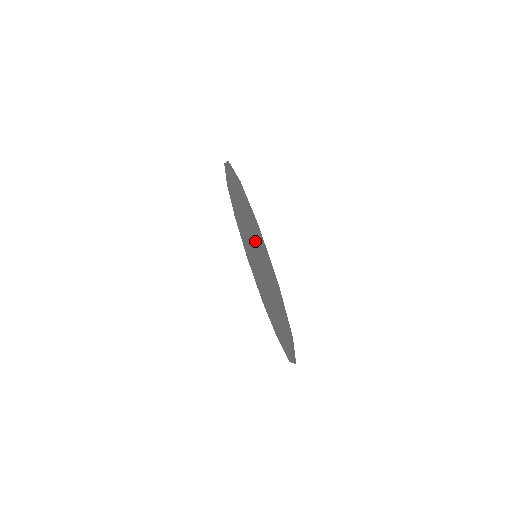
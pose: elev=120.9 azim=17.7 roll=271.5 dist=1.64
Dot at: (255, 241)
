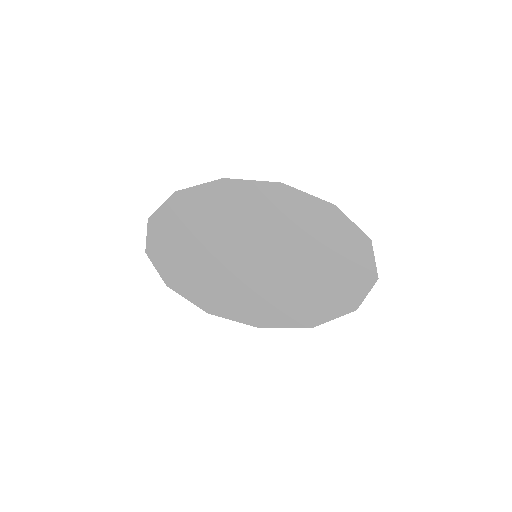
Dot at: (260, 227)
